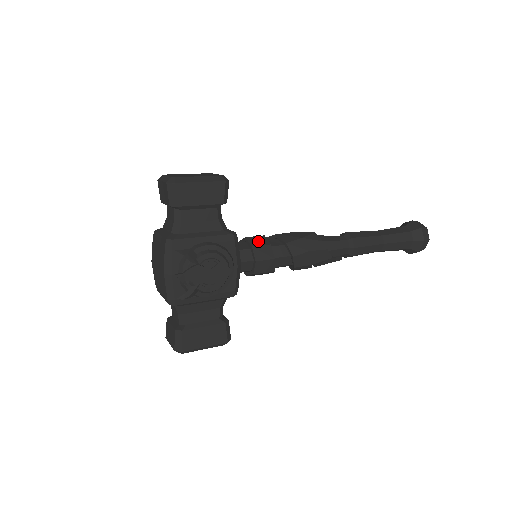
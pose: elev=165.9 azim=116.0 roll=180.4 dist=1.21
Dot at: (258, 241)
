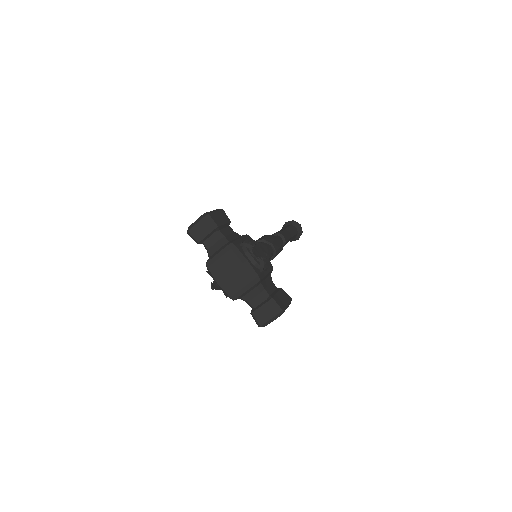
Dot at: occluded
